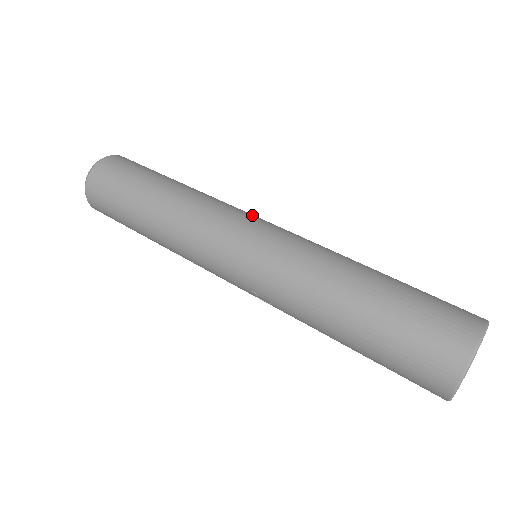
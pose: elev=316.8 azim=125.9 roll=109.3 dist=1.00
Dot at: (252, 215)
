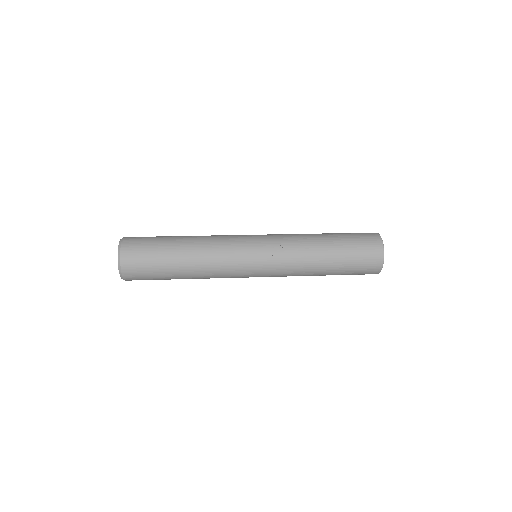
Dot at: occluded
